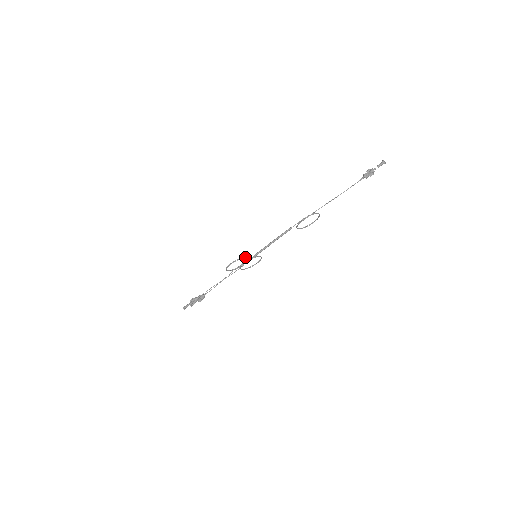
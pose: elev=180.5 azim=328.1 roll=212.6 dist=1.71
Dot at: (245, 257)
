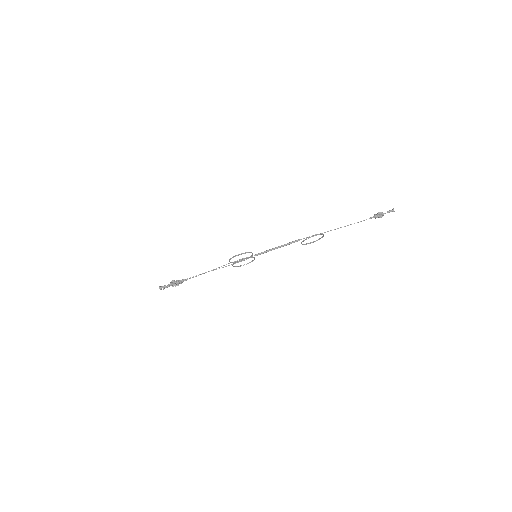
Dot at: (252, 253)
